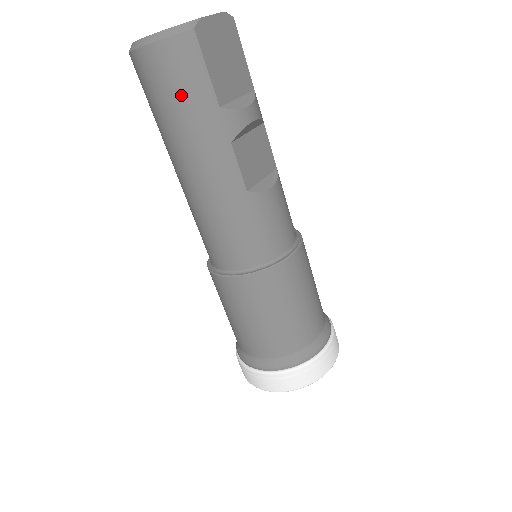
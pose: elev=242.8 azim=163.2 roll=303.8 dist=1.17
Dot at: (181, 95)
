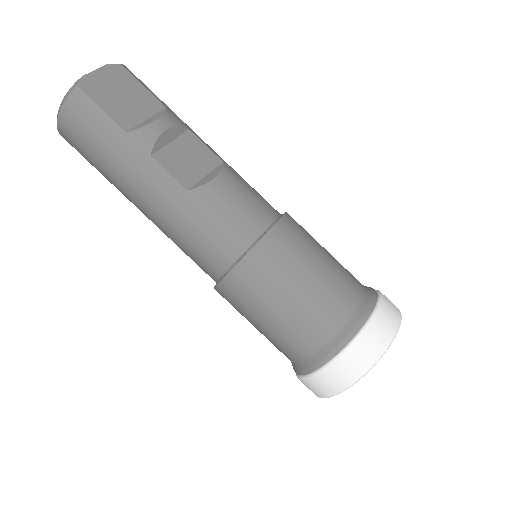
Dot at: (95, 141)
